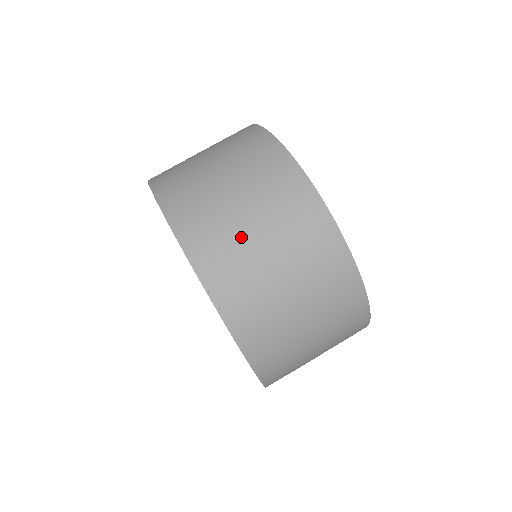
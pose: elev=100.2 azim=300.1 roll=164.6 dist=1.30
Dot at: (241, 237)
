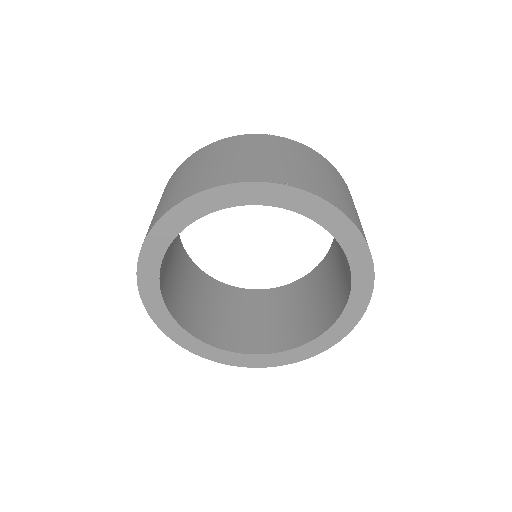
Dot at: (244, 161)
